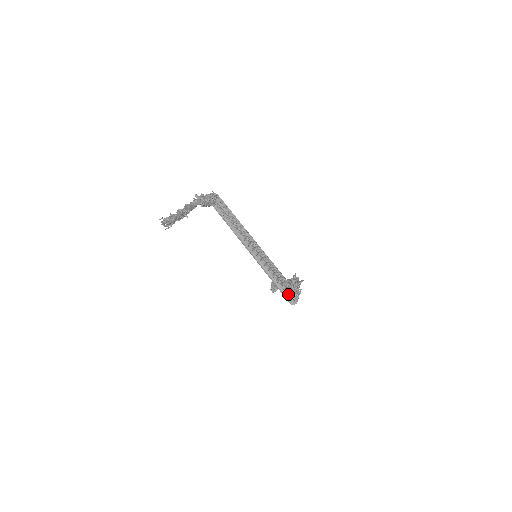
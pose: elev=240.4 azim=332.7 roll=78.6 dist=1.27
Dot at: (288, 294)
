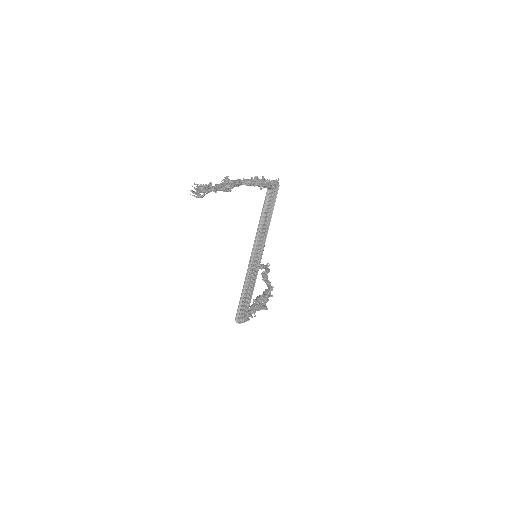
Dot at: (241, 311)
